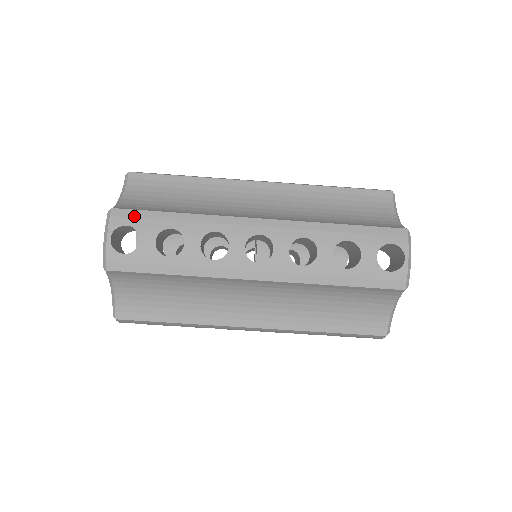
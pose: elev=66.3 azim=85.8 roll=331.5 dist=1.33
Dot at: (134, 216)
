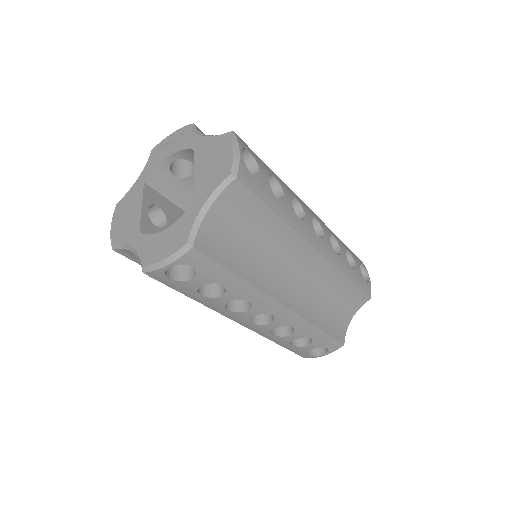
Dot at: (205, 263)
